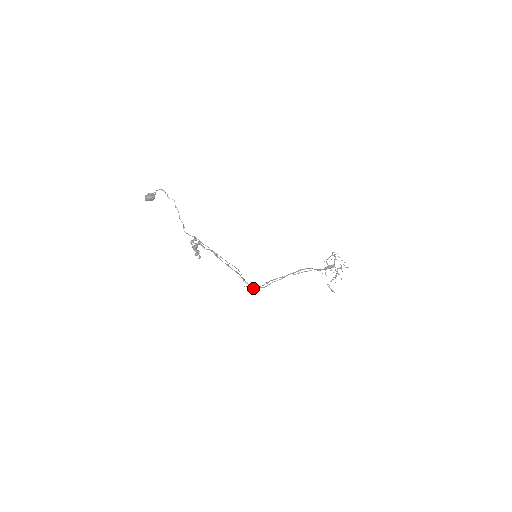
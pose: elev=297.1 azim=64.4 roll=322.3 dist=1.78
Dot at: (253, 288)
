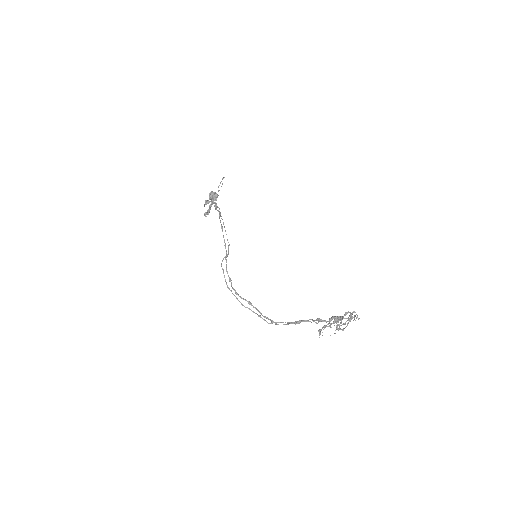
Dot at: occluded
